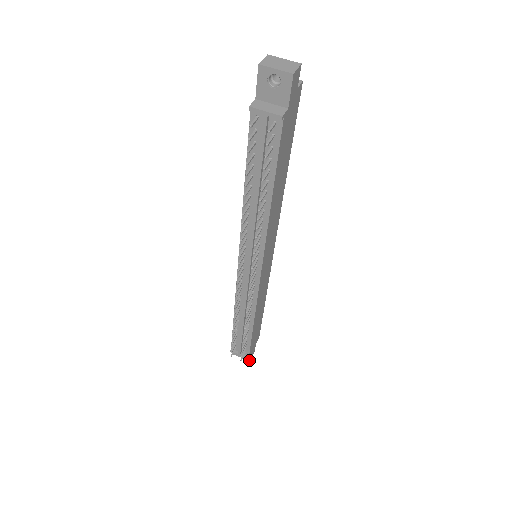
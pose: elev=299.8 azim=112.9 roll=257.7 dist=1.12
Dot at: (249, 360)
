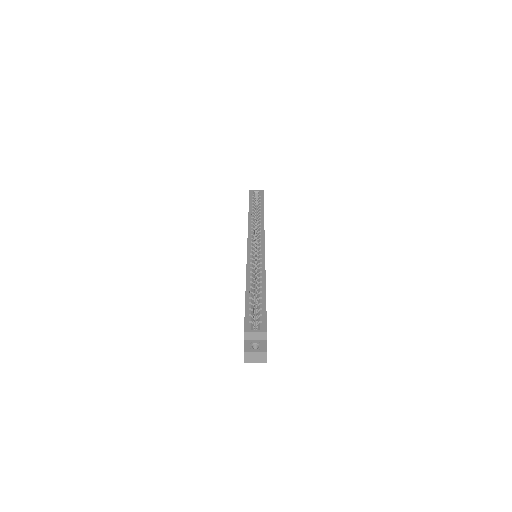
Dot at: occluded
